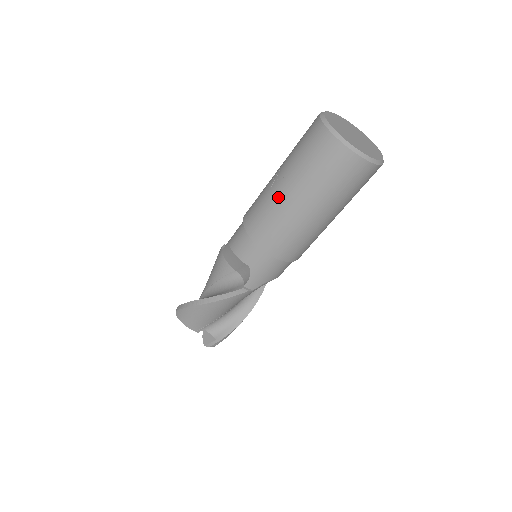
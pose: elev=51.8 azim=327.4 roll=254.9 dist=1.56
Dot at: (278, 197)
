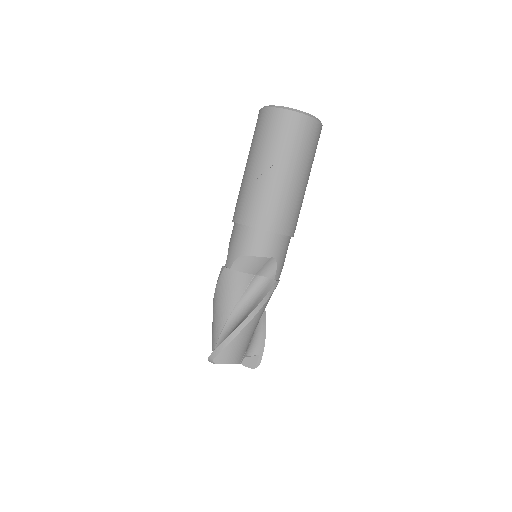
Dot at: (277, 183)
